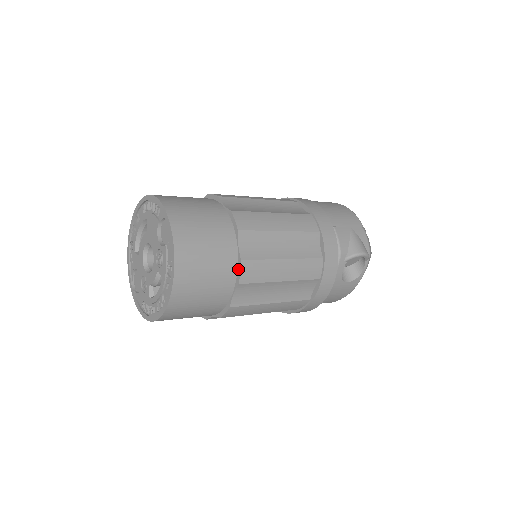
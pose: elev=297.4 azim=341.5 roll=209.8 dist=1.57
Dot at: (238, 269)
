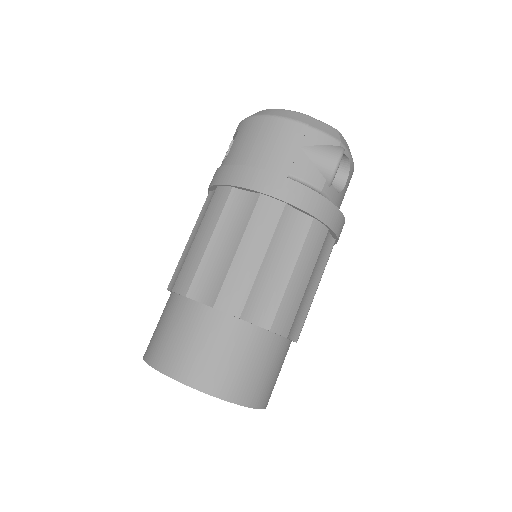
Dot at: (274, 333)
